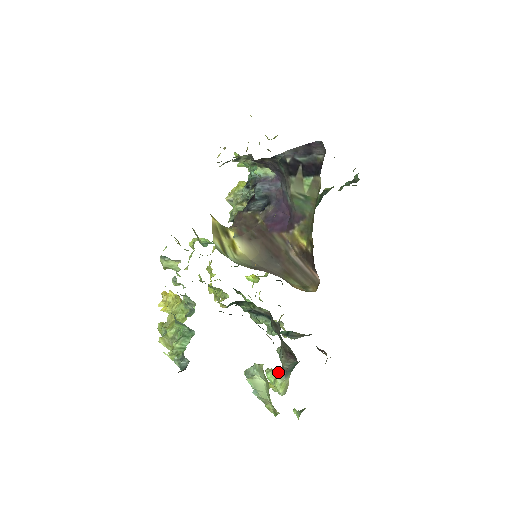
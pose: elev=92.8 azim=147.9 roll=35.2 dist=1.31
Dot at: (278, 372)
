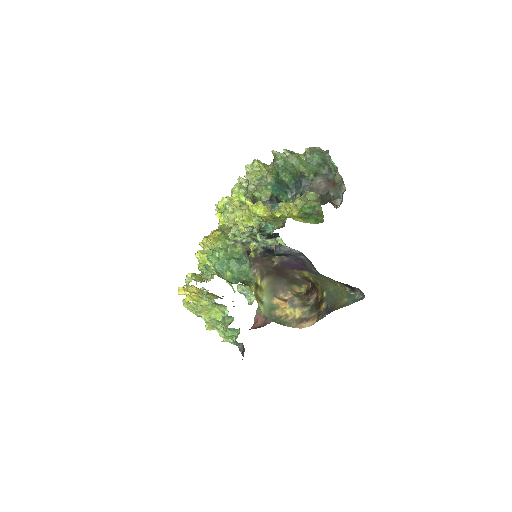
Dot at: occluded
